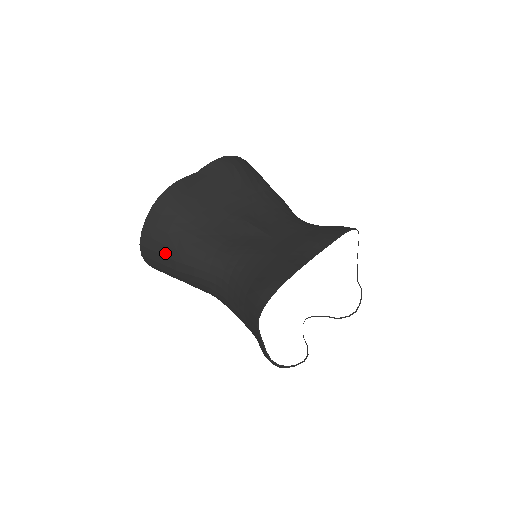
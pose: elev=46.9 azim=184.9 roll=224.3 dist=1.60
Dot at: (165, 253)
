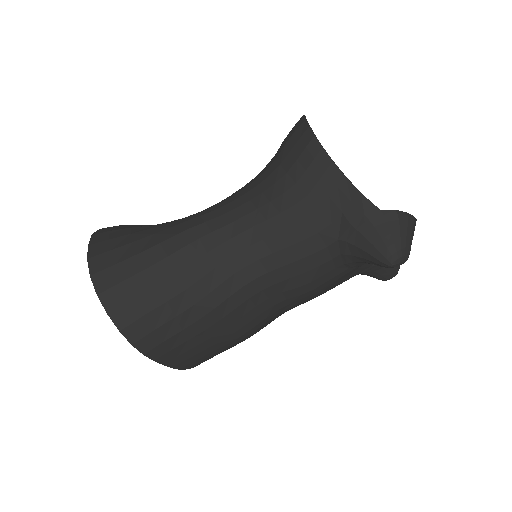
Dot at: (138, 249)
